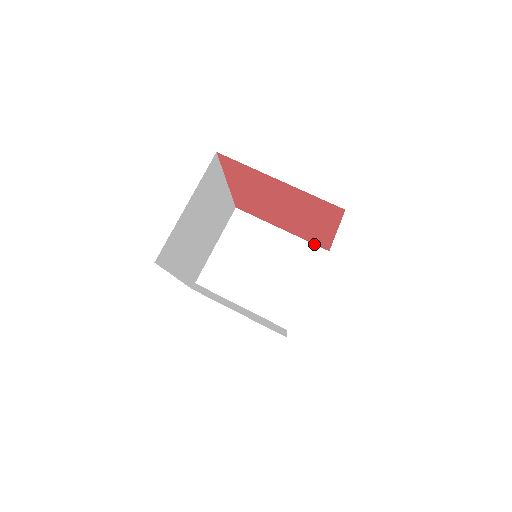
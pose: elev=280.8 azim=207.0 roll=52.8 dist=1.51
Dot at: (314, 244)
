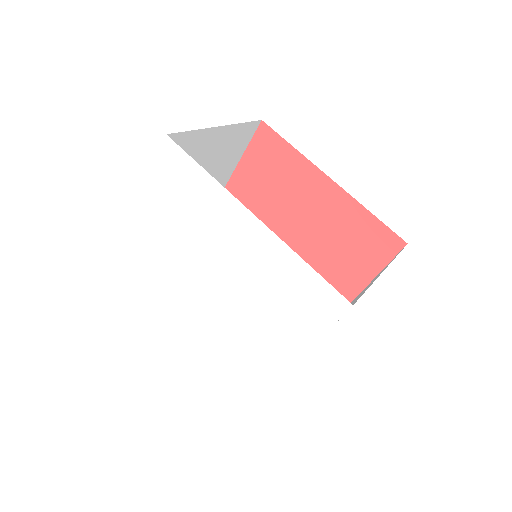
Dot at: occluded
